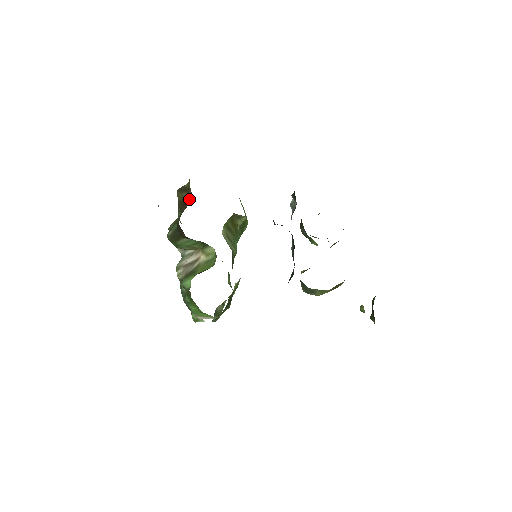
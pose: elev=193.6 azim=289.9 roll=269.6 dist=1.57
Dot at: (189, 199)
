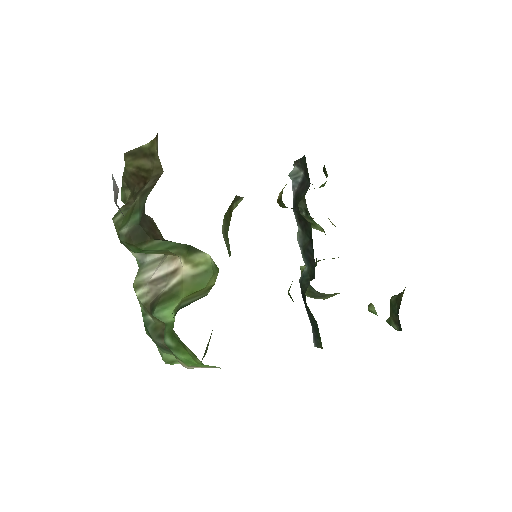
Dot at: (153, 171)
